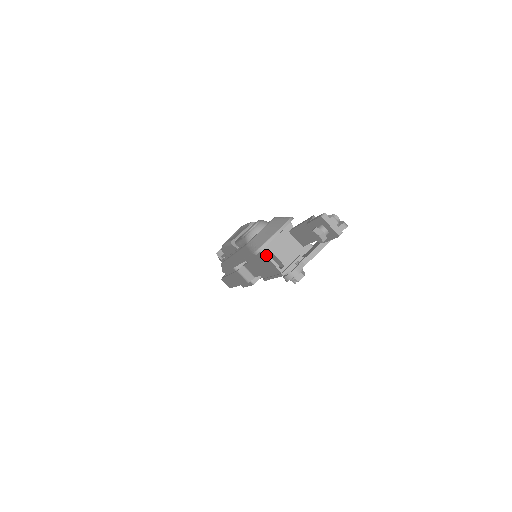
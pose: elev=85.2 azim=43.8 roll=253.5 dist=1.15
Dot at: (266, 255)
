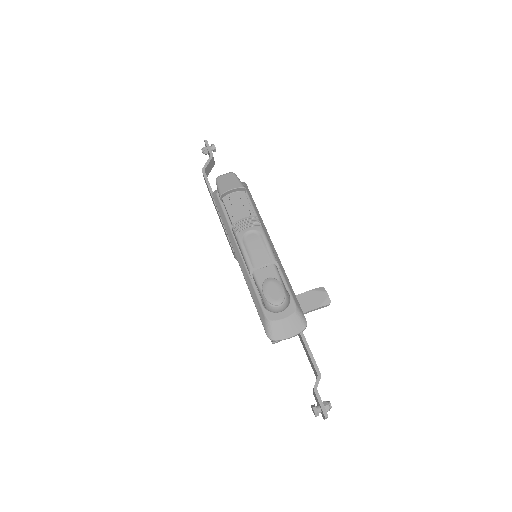
Dot at: occluded
